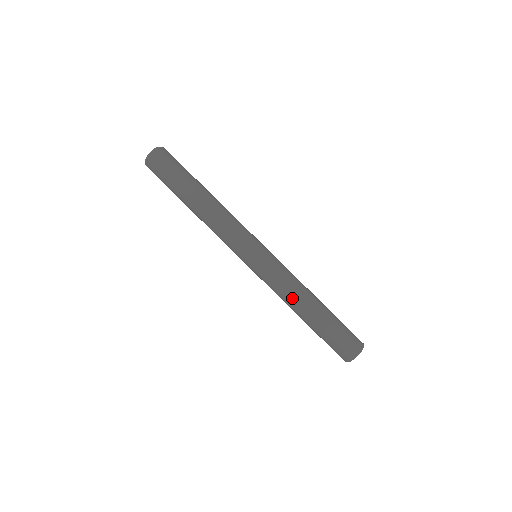
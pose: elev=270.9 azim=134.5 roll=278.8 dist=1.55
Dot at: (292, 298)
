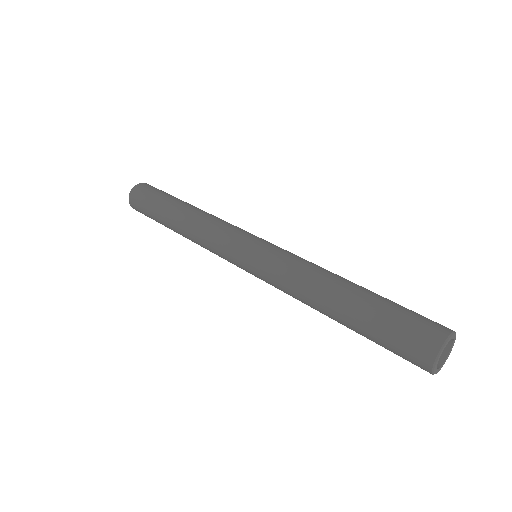
Dot at: (309, 282)
